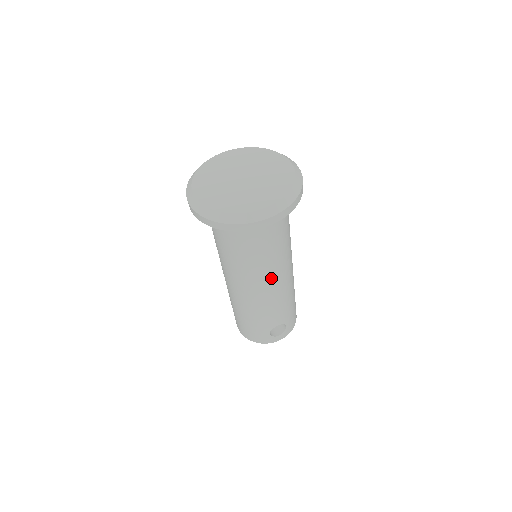
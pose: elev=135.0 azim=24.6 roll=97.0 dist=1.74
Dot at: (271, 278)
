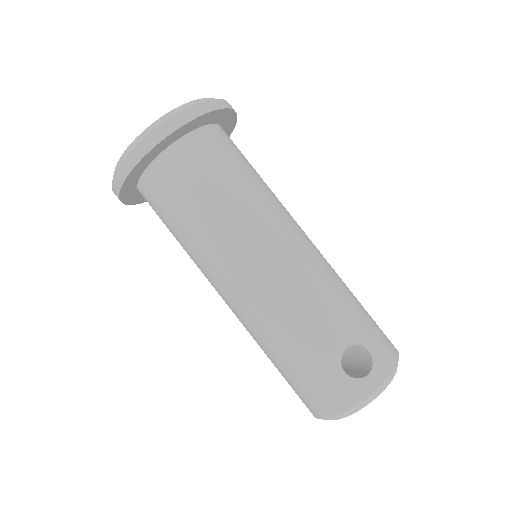
Dot at: (263, 242)
